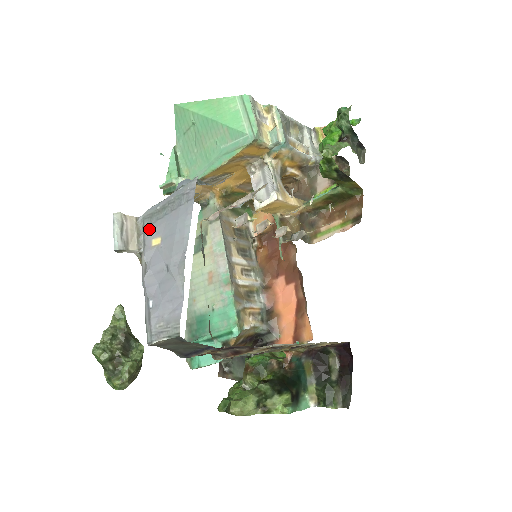
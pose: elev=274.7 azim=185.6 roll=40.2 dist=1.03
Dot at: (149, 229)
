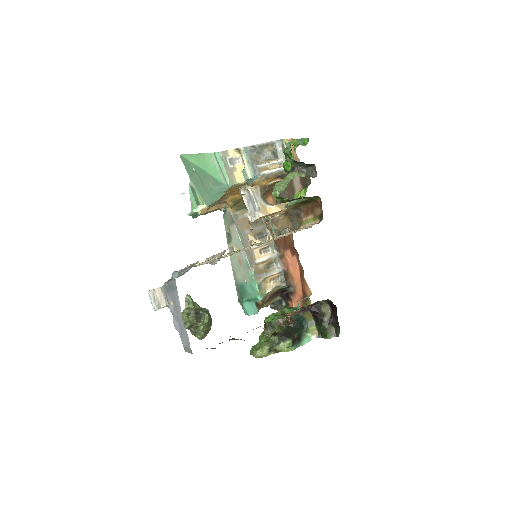
Dot at: (168, 295)
